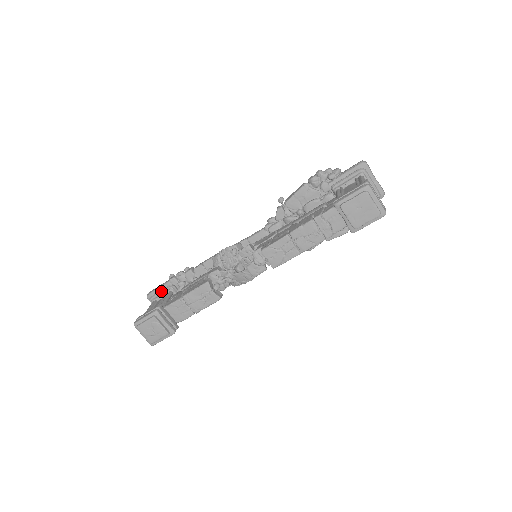
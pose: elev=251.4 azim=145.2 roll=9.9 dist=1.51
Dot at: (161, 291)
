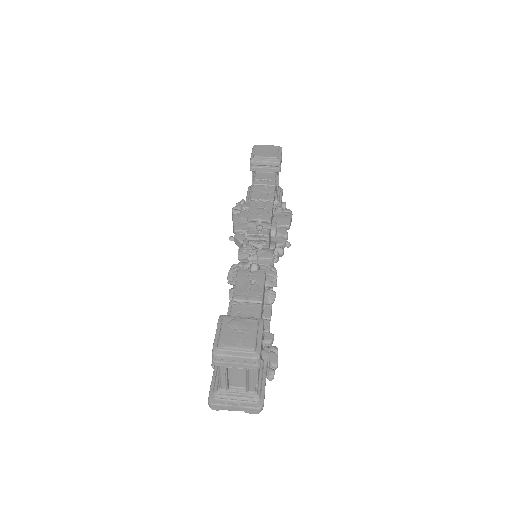
Dot at: (216, 371)
